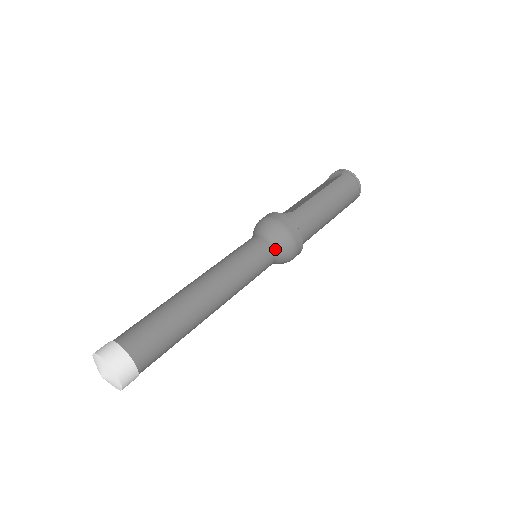
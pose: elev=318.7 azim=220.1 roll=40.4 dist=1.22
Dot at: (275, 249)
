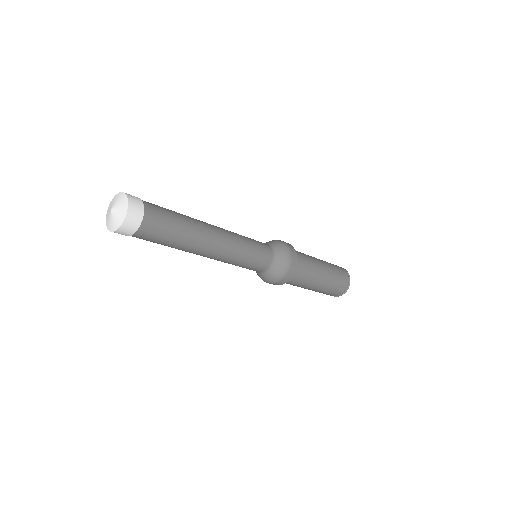
Dot at: (268, 245)
